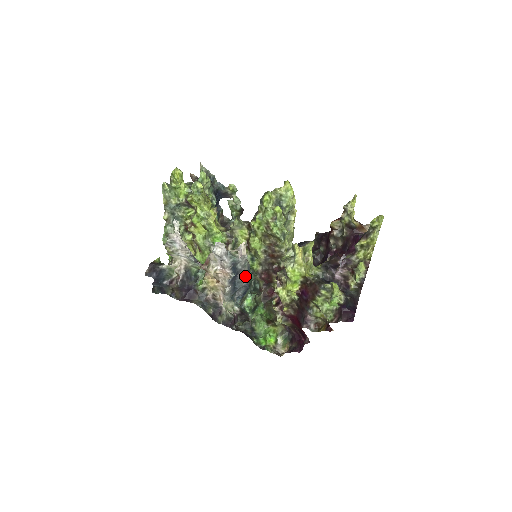
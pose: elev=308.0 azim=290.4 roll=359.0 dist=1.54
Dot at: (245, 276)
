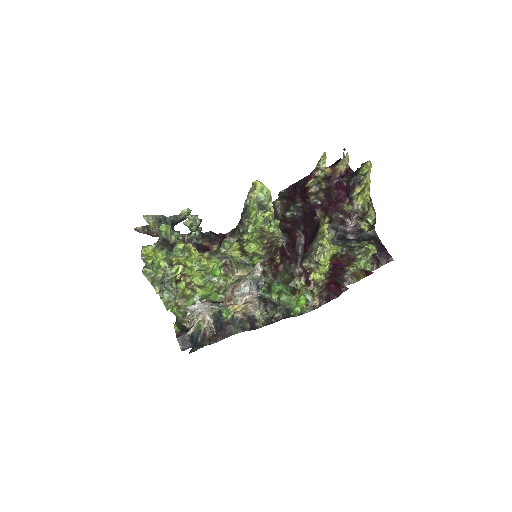
Dot at: occluded
